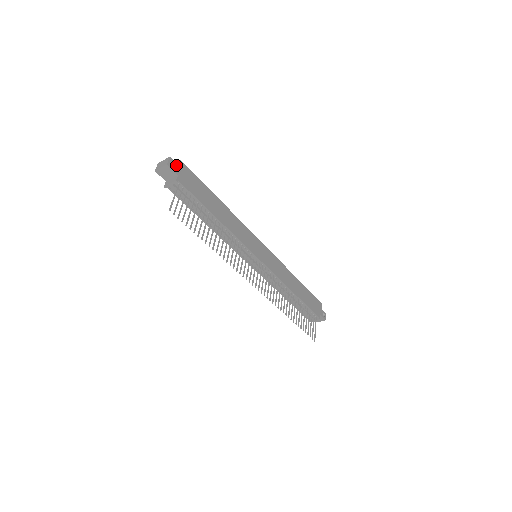
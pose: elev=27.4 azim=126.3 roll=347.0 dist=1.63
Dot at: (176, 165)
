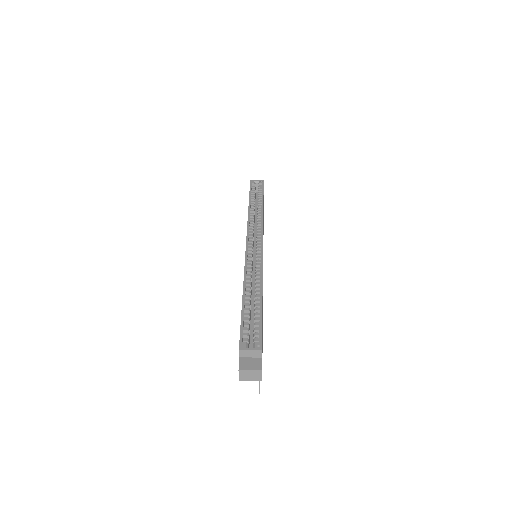
Dot at: occluded
